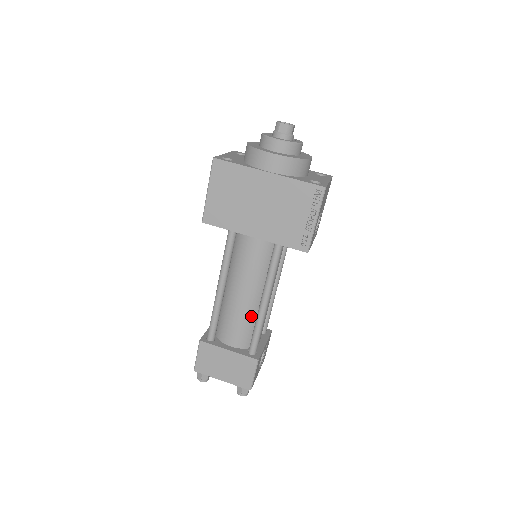
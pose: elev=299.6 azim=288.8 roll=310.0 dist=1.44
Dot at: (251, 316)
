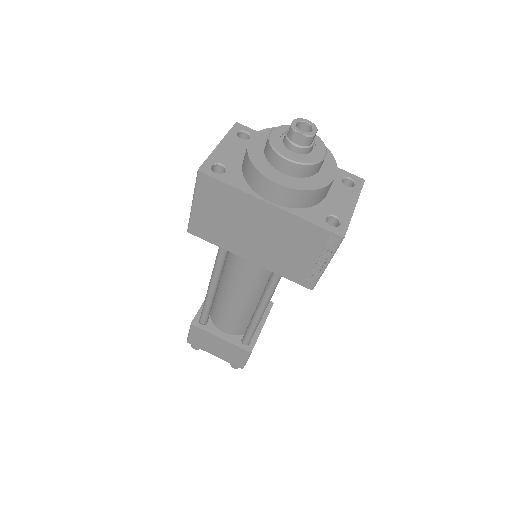
Dot at: (246, 315)
